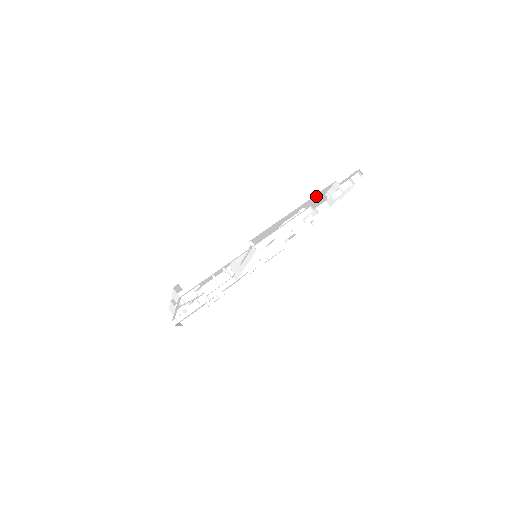
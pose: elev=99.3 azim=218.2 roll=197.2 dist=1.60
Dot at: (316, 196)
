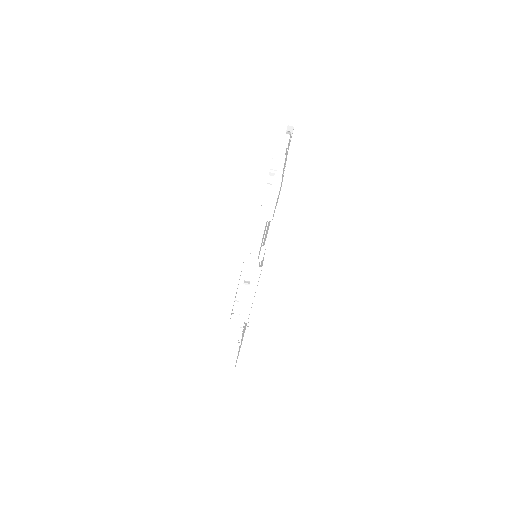
Dot at: occluded
